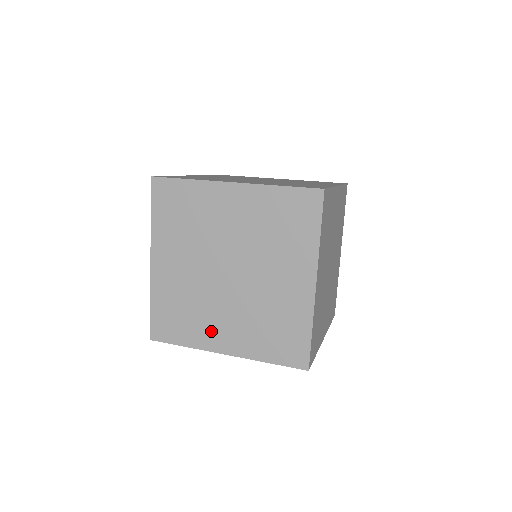
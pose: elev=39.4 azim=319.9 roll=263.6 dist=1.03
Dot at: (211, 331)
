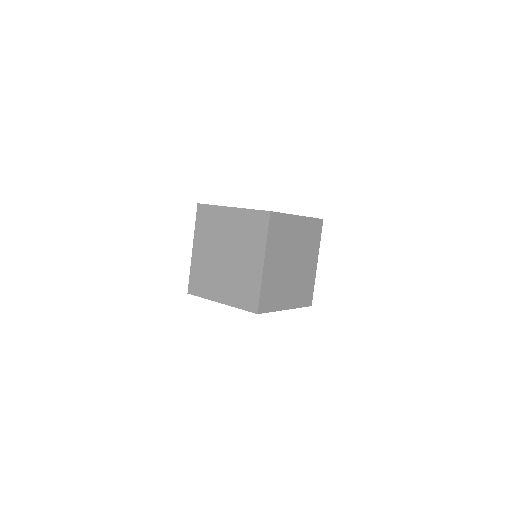
Dot at: occluded
